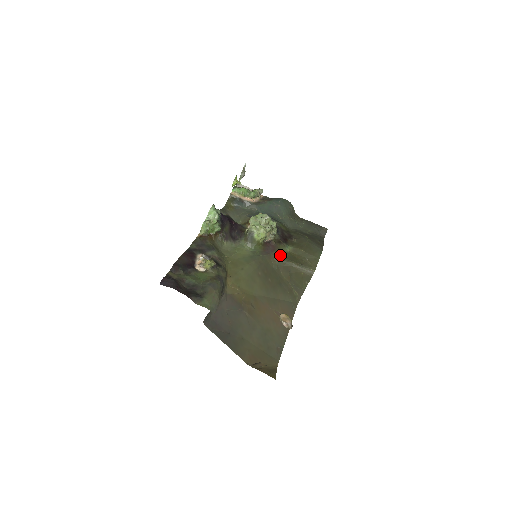
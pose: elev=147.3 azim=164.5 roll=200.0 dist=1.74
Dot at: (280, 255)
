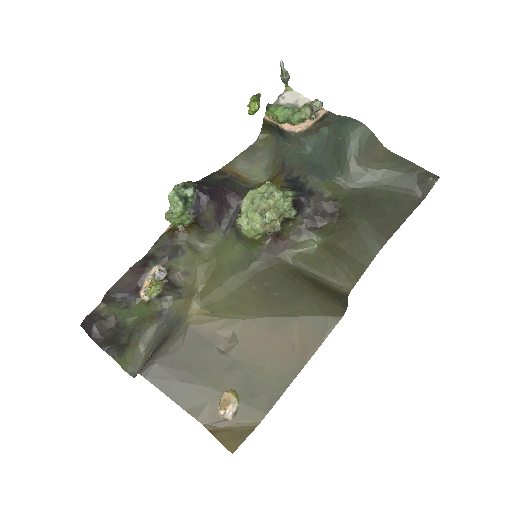
Dot at: (294, 257)
